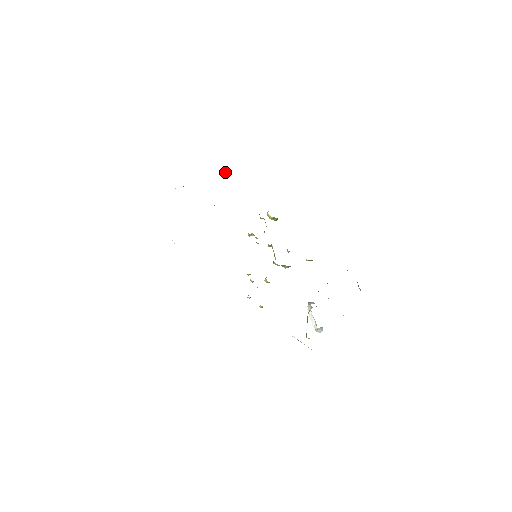
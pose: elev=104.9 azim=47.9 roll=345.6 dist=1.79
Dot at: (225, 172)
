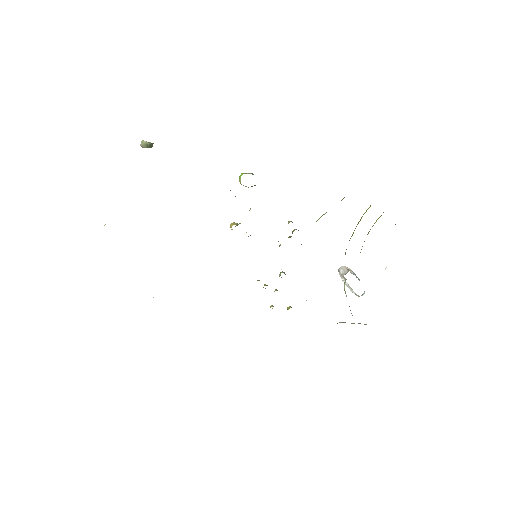
Dot at: (148, 145)
